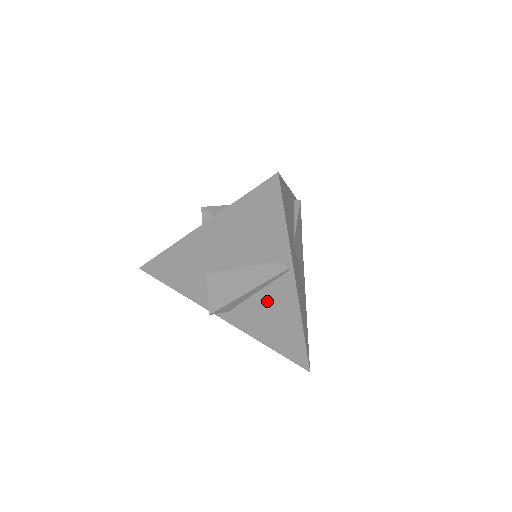
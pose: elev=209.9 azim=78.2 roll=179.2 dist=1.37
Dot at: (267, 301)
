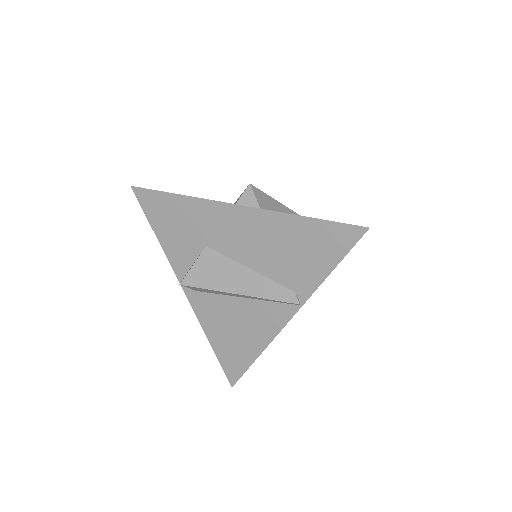
Dot at: (248, 311)
